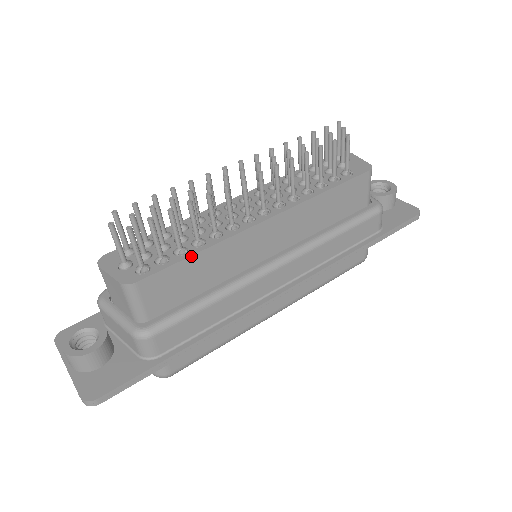
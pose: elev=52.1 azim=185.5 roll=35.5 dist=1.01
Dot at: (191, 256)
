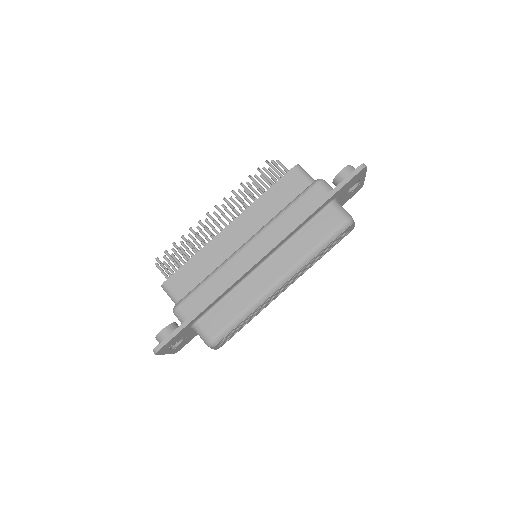
Dot at: (189, 260)
